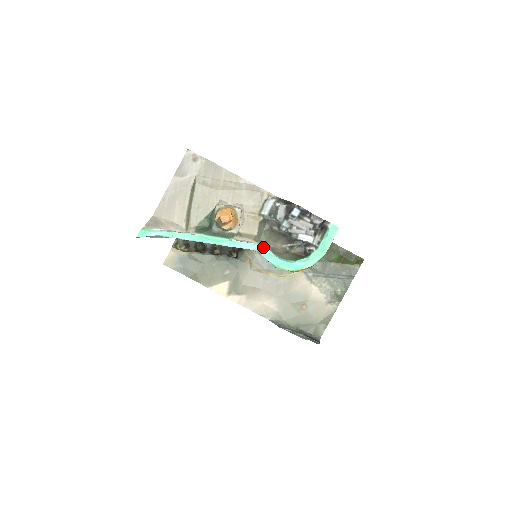
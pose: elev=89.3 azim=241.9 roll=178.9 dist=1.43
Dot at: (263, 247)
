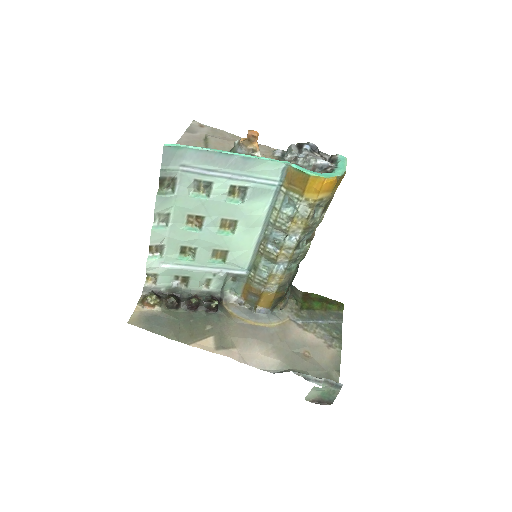
Dot at: (291, 163)
